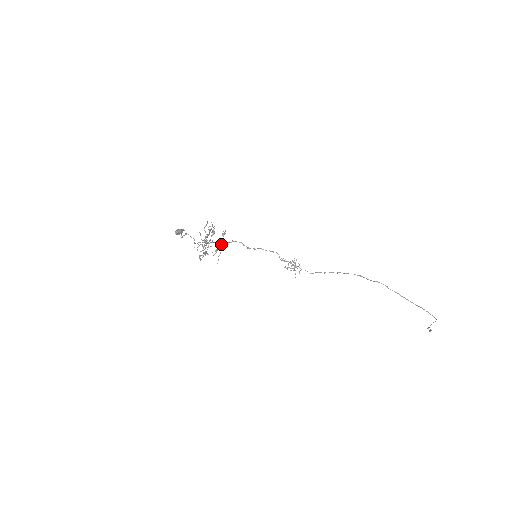
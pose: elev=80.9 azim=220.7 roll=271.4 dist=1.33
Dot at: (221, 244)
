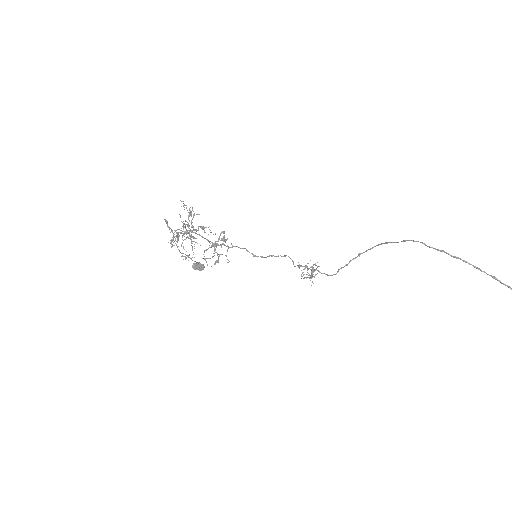
Dot at: (213, 243)
